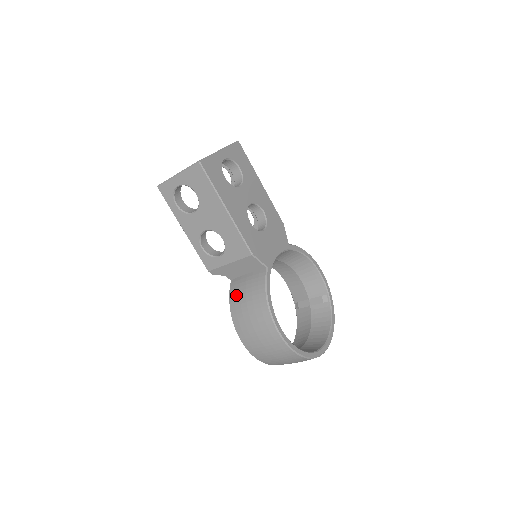
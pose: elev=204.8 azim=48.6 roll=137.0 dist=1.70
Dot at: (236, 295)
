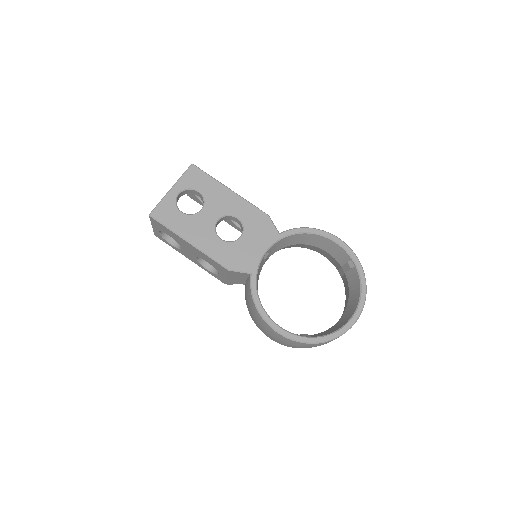
Dot at: (246, 301)
